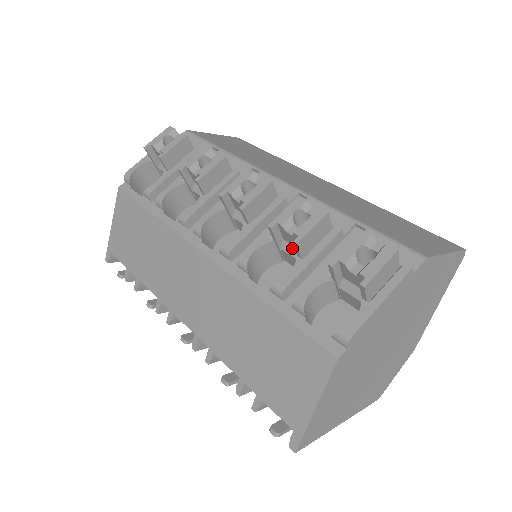
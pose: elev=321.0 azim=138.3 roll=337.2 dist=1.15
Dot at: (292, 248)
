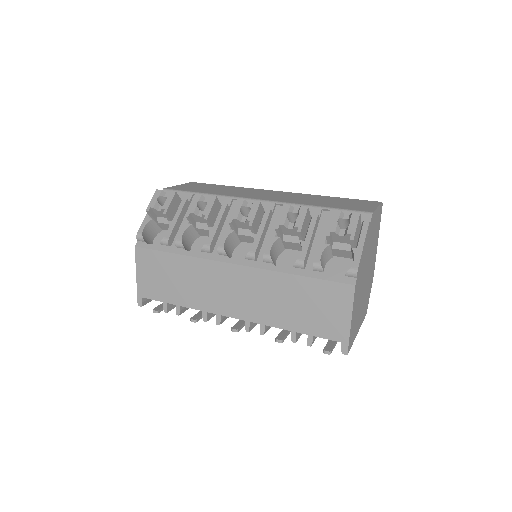
Dot at: (292, 238)
